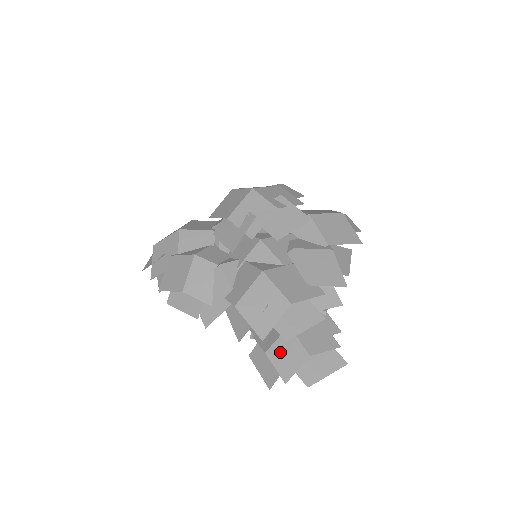
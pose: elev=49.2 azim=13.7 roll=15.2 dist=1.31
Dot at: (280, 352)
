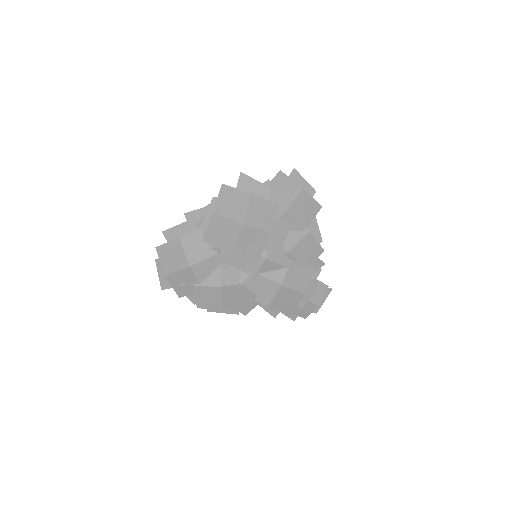
Dot at: (299, 309)
